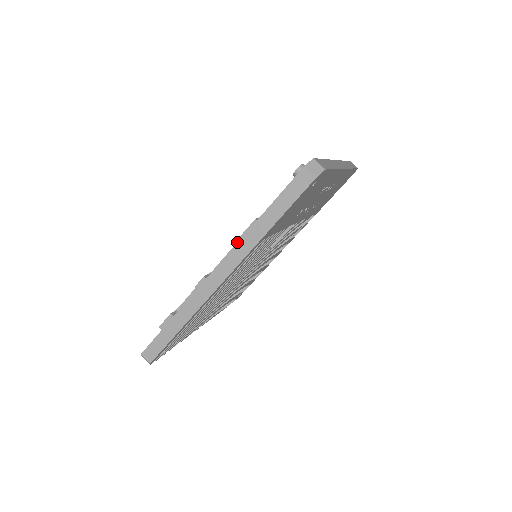
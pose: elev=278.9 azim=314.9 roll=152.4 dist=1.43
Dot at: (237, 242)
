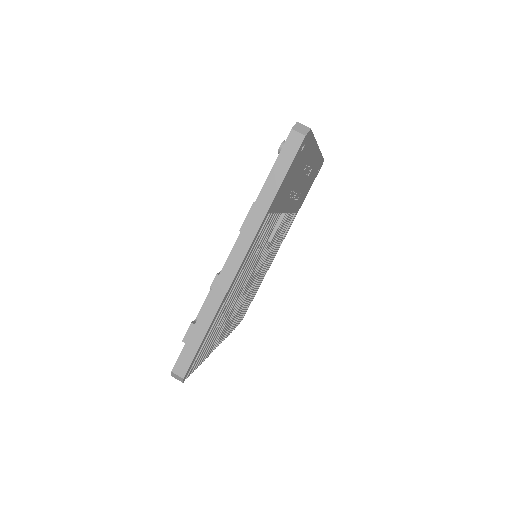
Dot at: occluded
